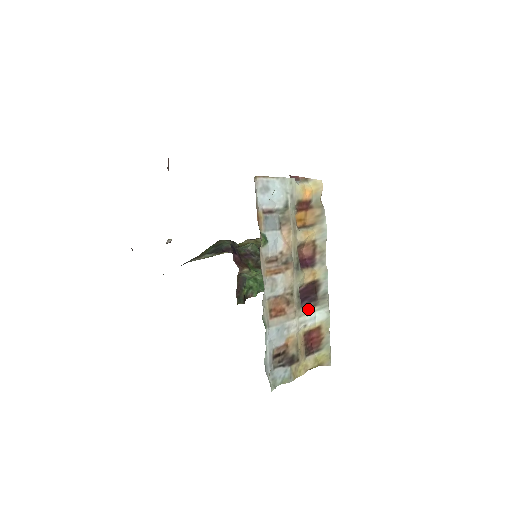
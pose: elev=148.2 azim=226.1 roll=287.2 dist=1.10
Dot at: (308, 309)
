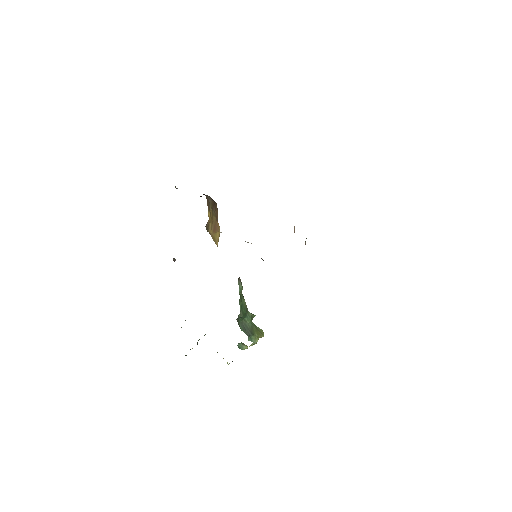
Dot at: occluded
